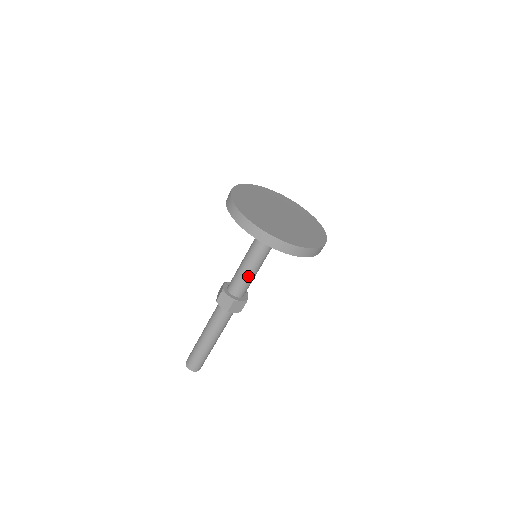
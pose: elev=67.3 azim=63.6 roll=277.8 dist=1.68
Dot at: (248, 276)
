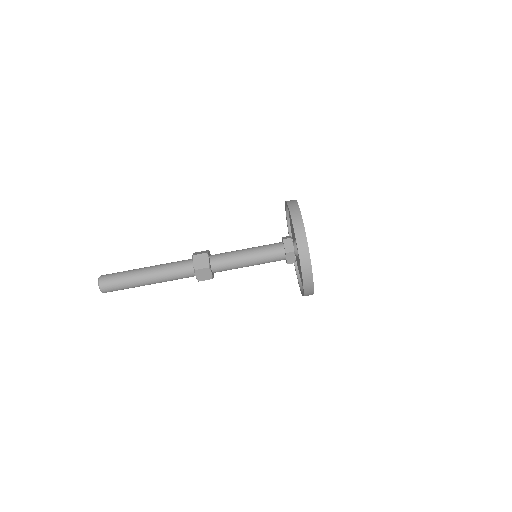
Dot at: (238, 262)
